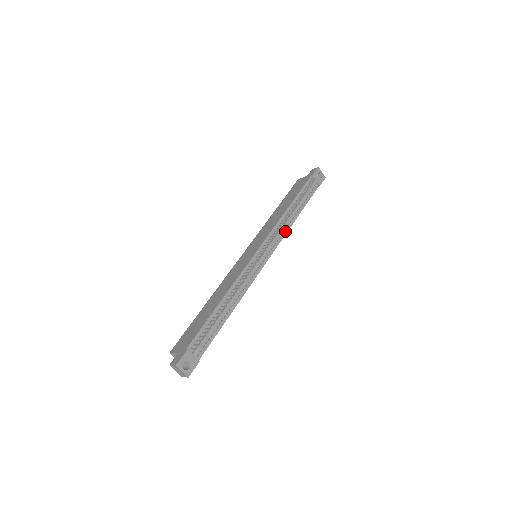
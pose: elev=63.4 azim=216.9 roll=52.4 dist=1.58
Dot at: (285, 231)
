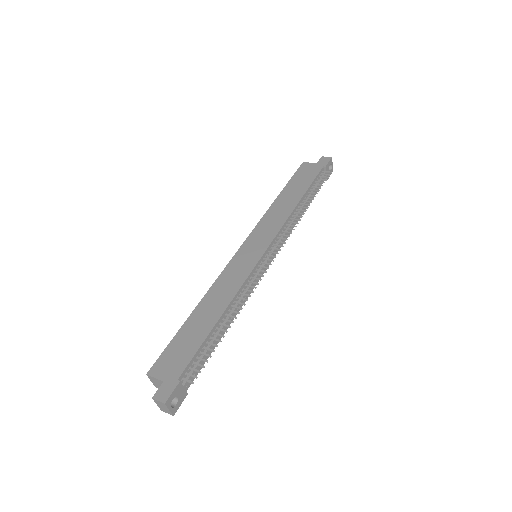
Dot at: (290, 231)
